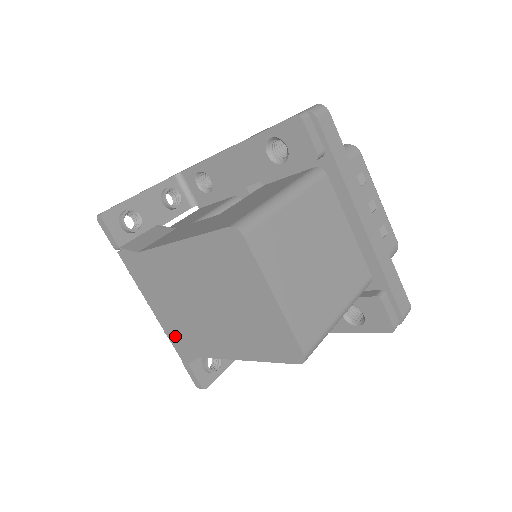
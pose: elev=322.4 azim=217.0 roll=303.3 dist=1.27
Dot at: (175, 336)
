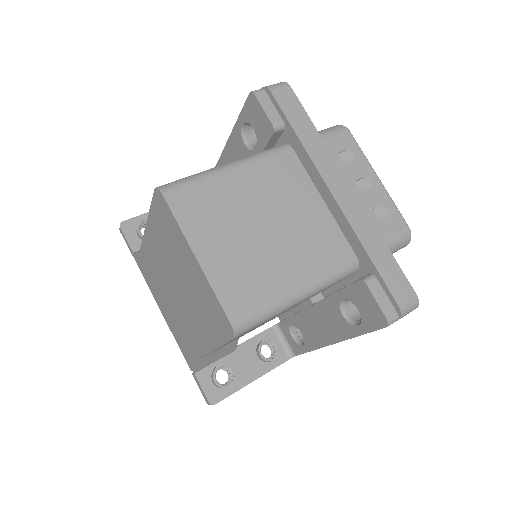
Dot at: (179, 341)
